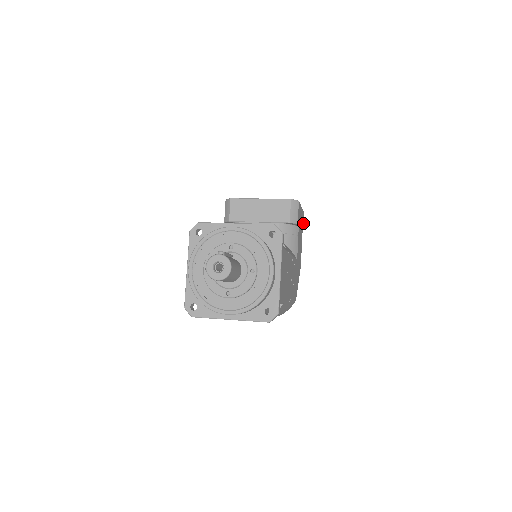
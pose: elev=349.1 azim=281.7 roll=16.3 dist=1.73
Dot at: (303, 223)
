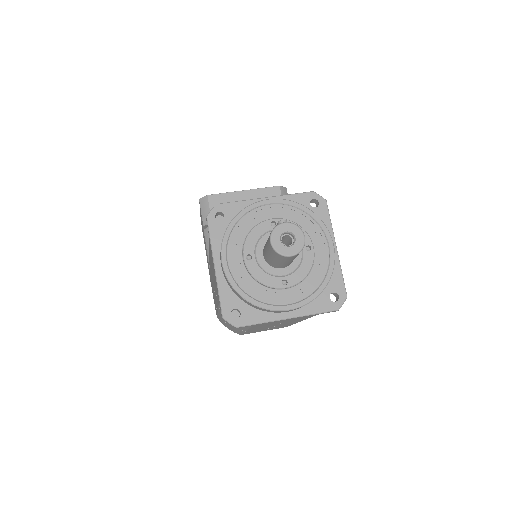
Dot at: occluded
